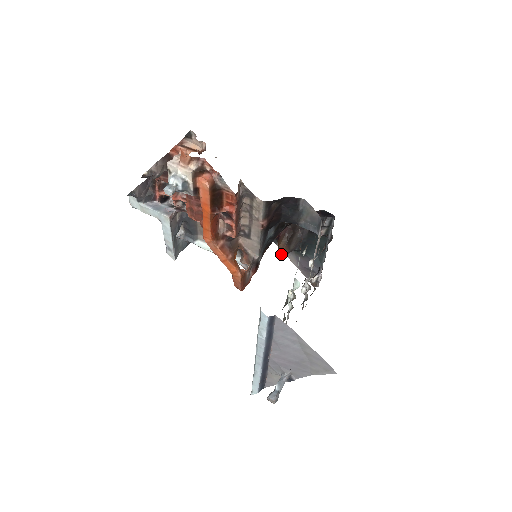
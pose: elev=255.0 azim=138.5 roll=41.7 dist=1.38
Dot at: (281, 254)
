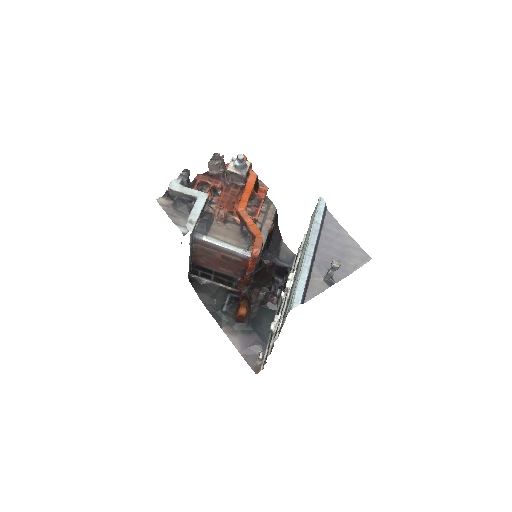
Dot at: (244, 308)
